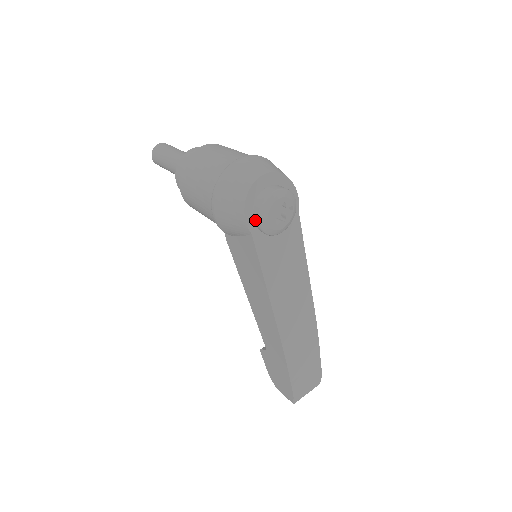
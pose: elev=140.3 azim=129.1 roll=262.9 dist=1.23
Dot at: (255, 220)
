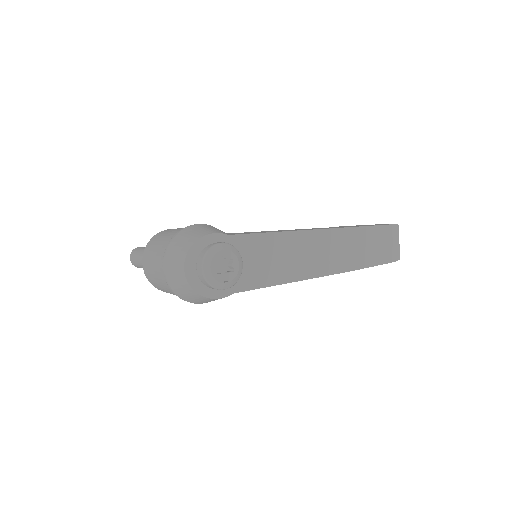
Dot at: (223, 289)
